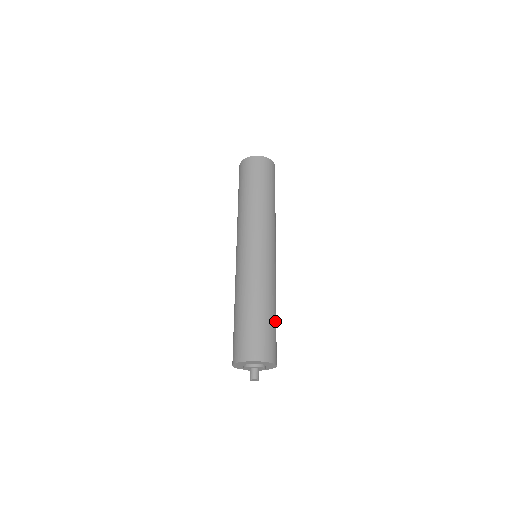
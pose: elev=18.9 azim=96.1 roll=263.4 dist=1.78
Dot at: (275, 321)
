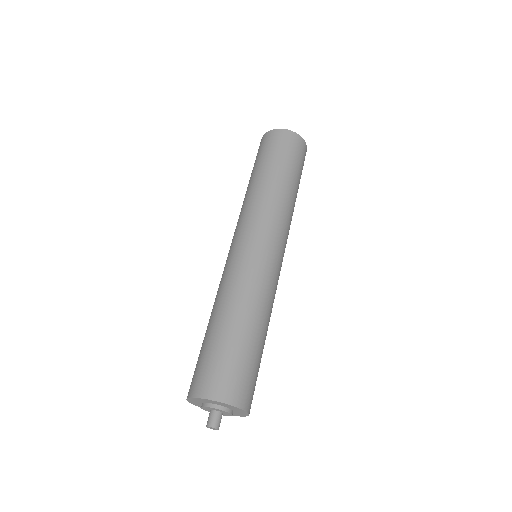
Dot at: (262, 352)
